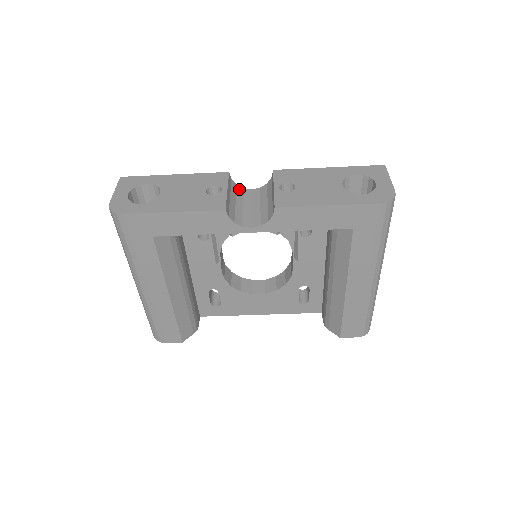
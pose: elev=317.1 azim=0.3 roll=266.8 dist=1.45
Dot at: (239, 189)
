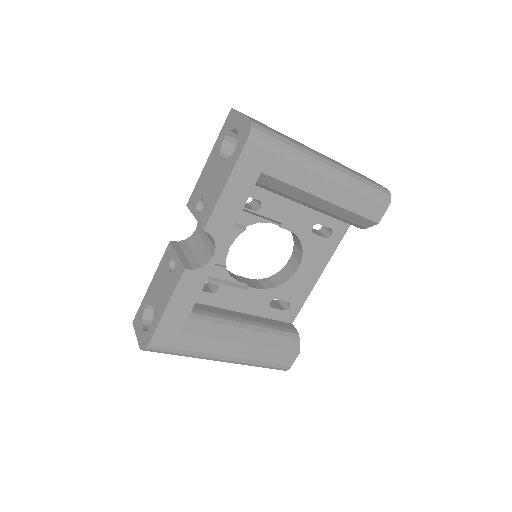
Dot at: (188, 240)
